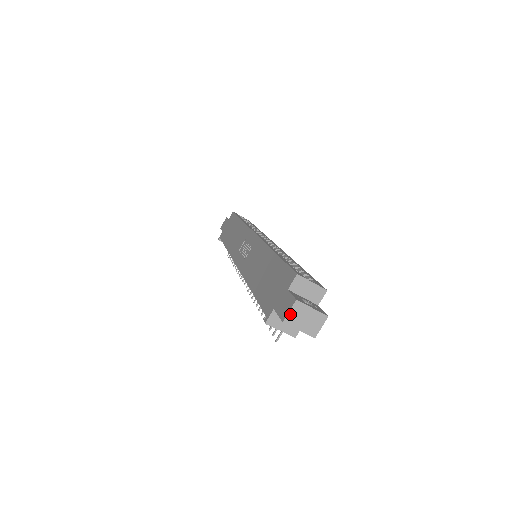
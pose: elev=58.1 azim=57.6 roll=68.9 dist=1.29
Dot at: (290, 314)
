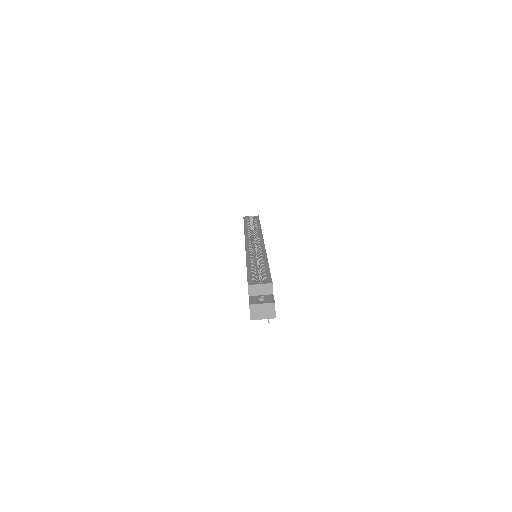
Dot at: (251, 314)
